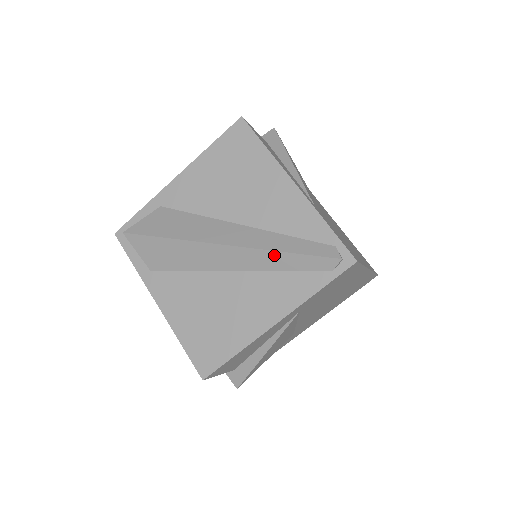
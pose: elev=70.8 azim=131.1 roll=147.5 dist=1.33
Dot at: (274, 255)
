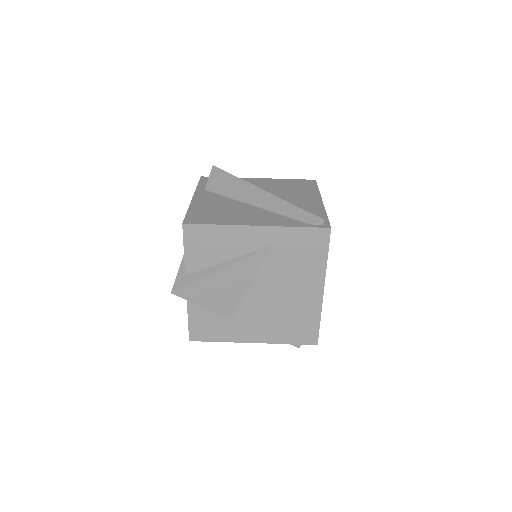
Dot at: (286, 204)
